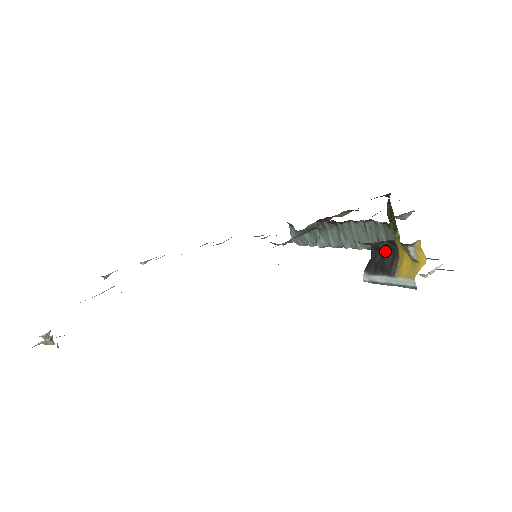
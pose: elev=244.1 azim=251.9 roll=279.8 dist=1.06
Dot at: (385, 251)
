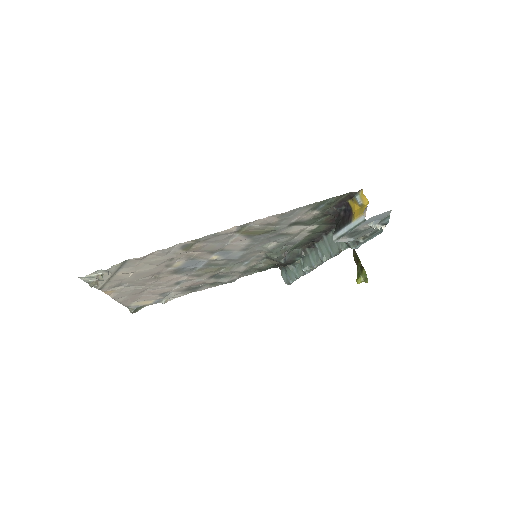
Dot at: (344, 214)
